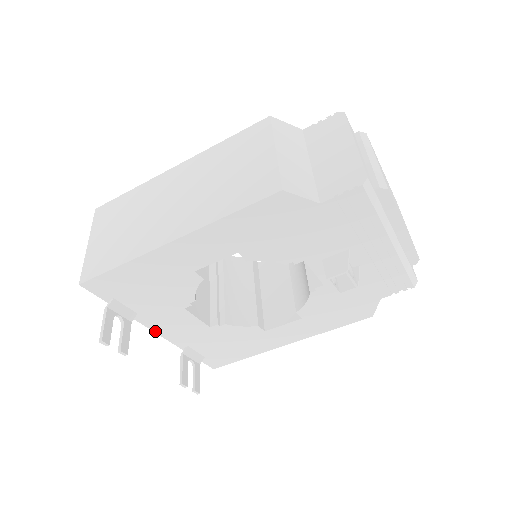
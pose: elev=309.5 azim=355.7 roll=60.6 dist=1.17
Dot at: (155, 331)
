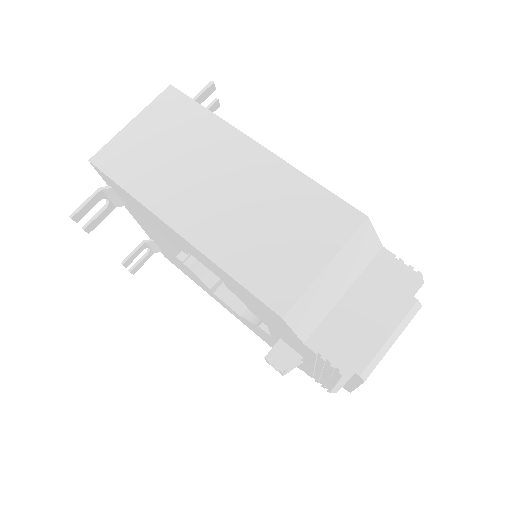
Dot at: (134, 218)
